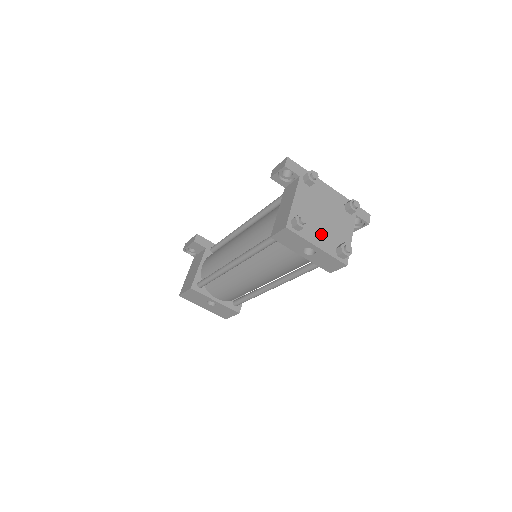
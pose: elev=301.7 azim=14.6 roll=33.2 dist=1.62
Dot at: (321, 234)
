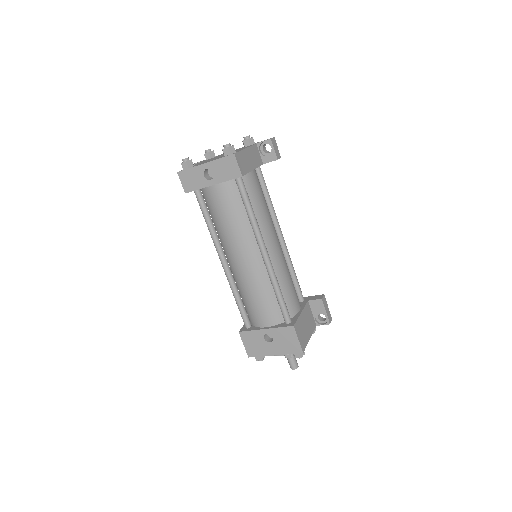
Dot at: occluded
